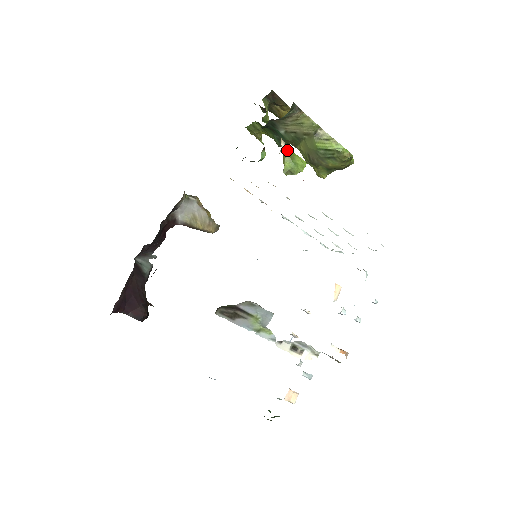
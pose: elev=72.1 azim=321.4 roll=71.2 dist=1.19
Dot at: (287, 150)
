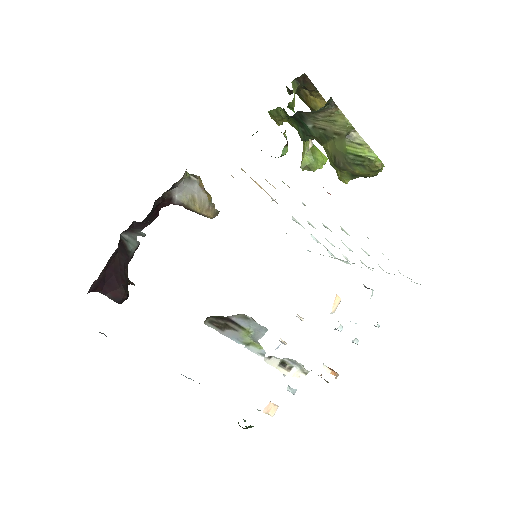
Dot at: occluded
